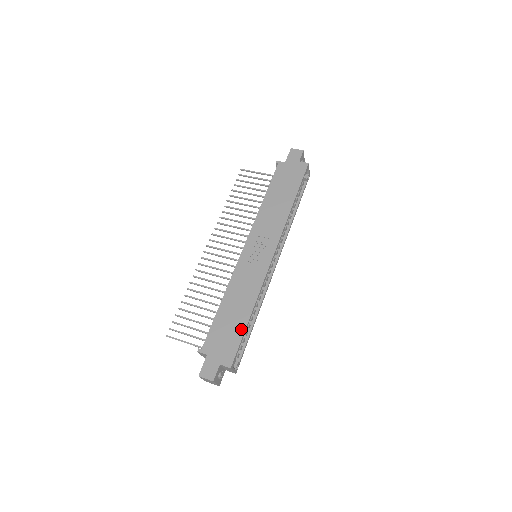
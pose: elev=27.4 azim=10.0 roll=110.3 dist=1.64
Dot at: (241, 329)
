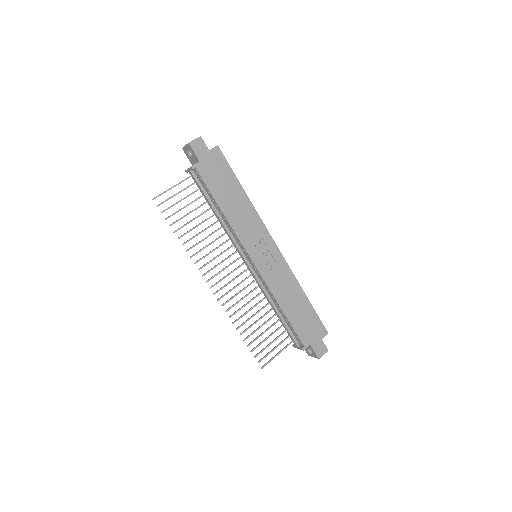
Dot at: (310, 309)
